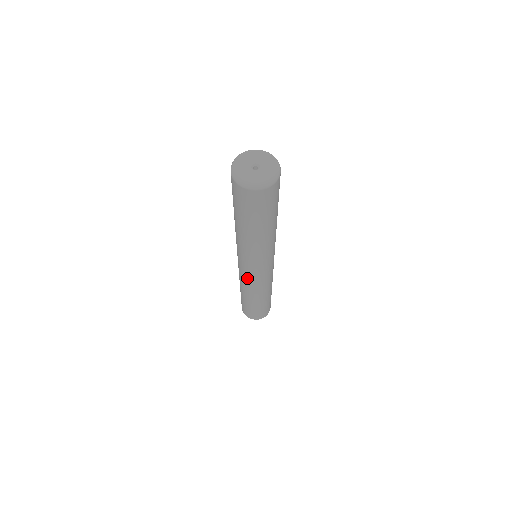
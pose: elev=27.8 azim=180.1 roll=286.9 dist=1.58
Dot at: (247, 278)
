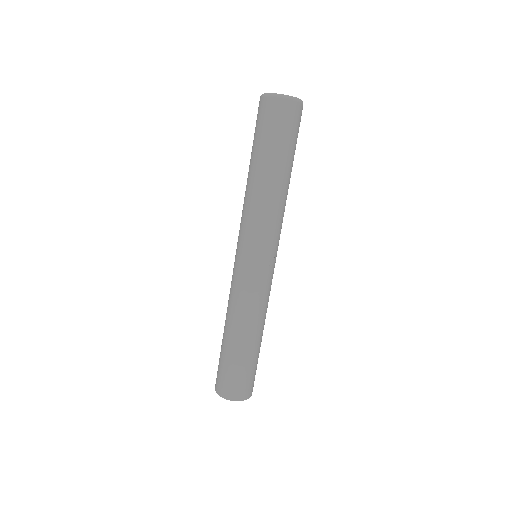
Dot at: (233, 273)
